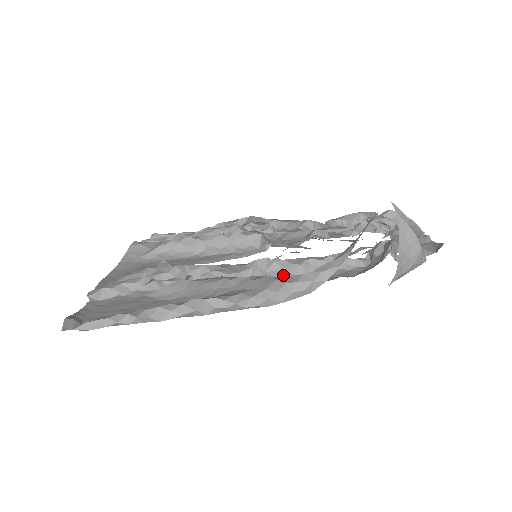
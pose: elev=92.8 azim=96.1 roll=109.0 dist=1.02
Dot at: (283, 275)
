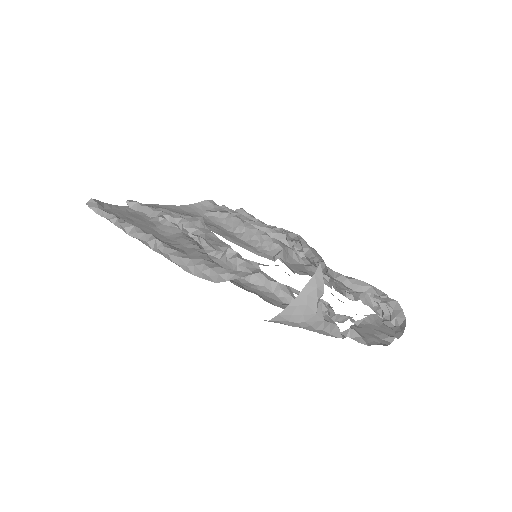
Dot at: occluded
